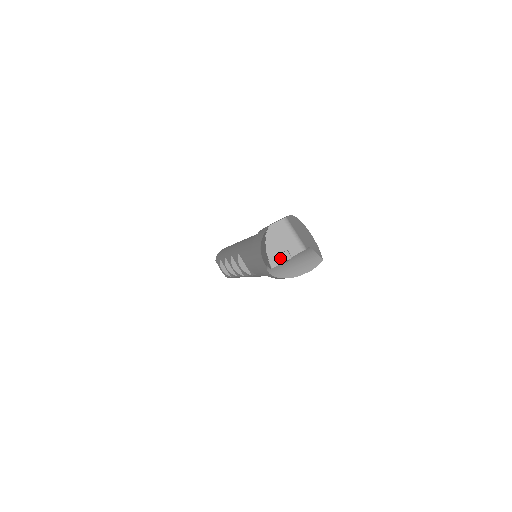
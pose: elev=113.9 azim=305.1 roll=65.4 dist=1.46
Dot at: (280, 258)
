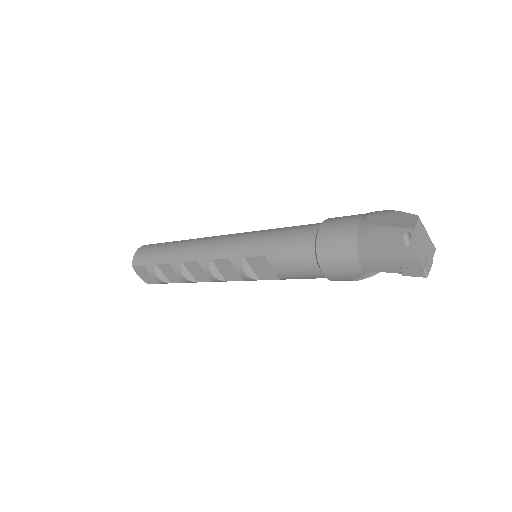
Dot at: (429, 263)
